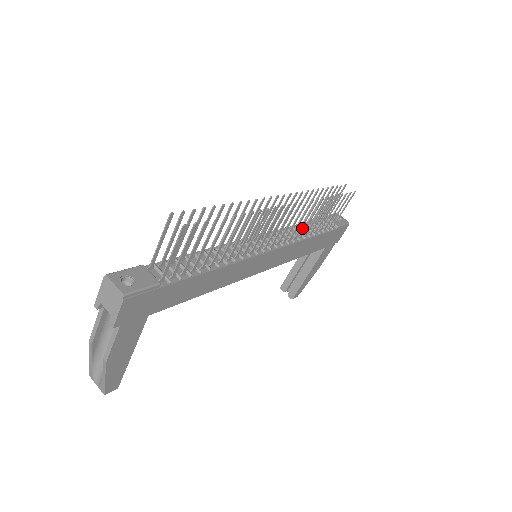
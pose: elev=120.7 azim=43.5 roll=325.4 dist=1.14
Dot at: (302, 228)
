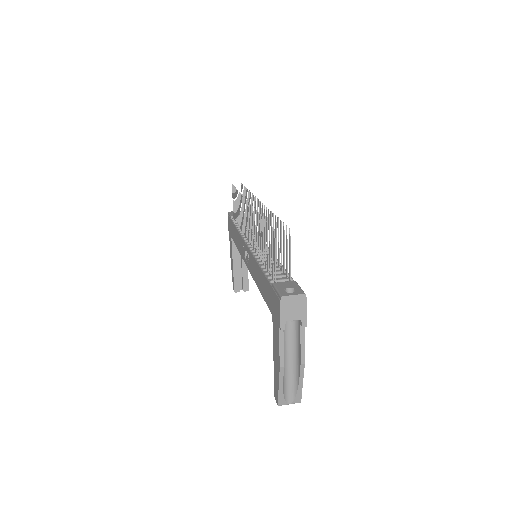
Dot at: occluded
